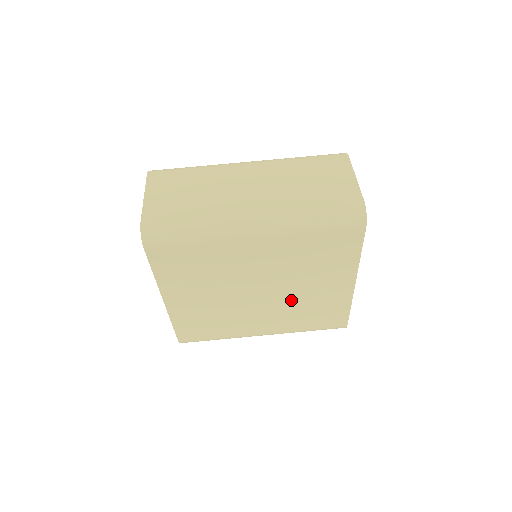
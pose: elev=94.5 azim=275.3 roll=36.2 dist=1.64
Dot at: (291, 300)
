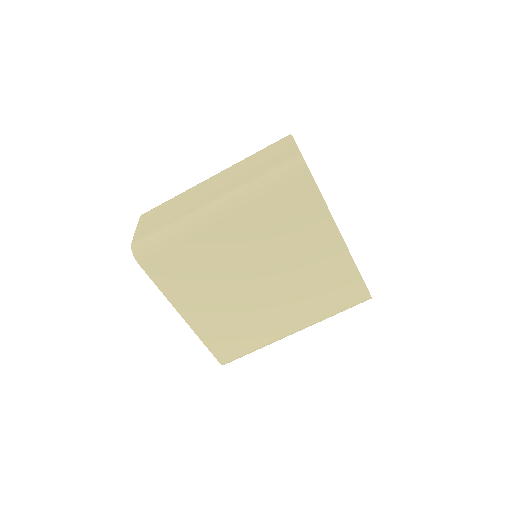
Dot at: (294, 279)
